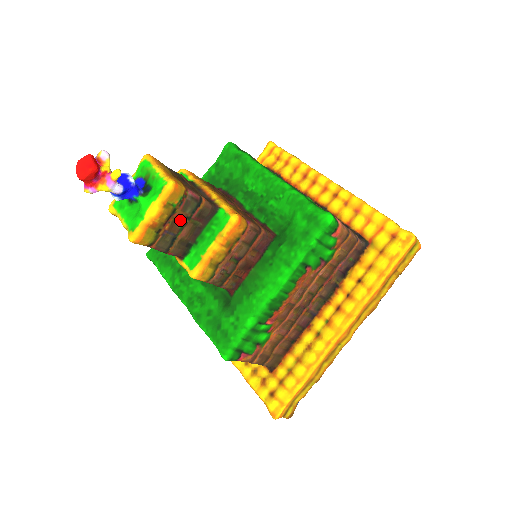
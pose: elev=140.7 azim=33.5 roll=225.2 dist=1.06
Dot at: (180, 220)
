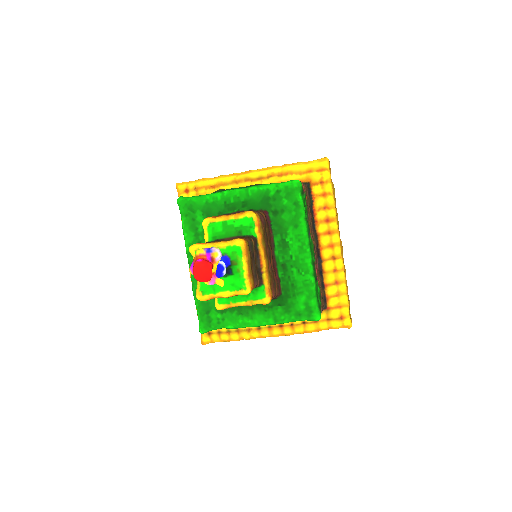
Dot at: occluded
